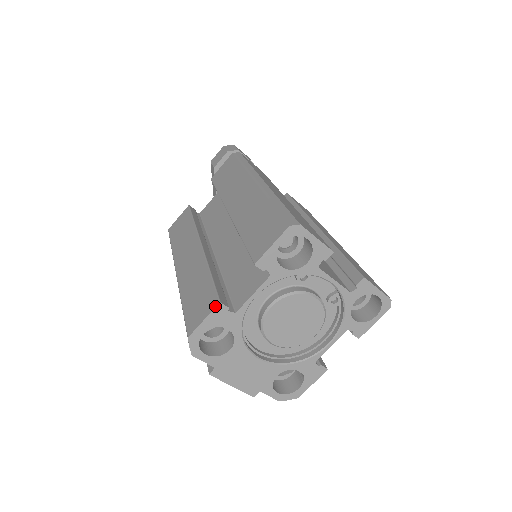
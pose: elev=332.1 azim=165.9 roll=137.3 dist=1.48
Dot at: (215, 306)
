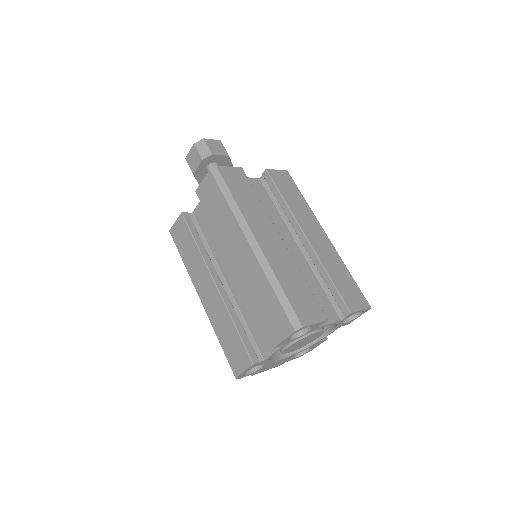
Dot at: (250, 365)
